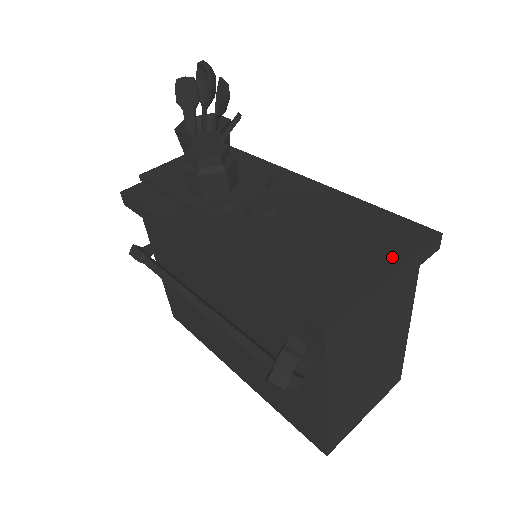
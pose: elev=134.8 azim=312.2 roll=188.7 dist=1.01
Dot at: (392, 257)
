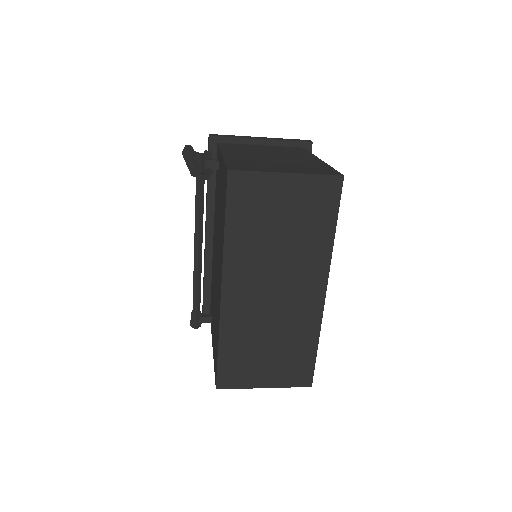
Dot at: occluded
